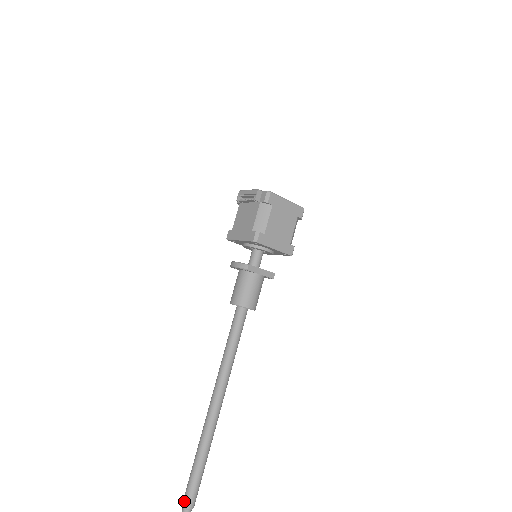
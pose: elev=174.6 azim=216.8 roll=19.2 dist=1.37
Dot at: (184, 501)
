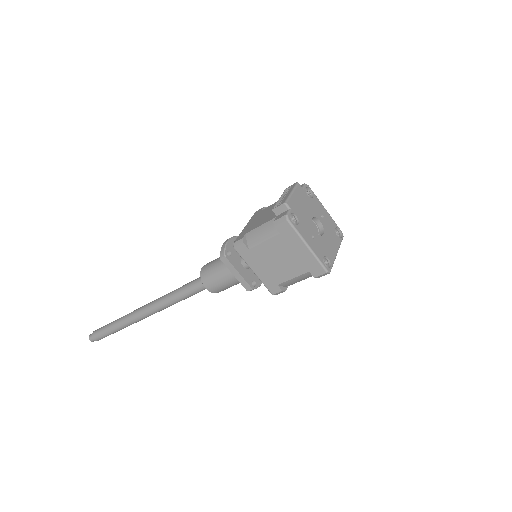
Dot at: (95, 331)
